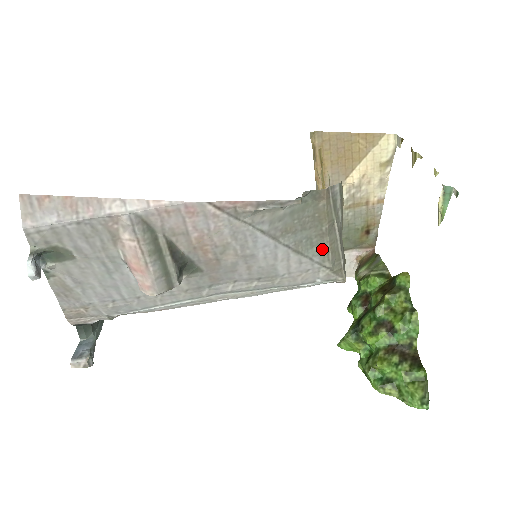
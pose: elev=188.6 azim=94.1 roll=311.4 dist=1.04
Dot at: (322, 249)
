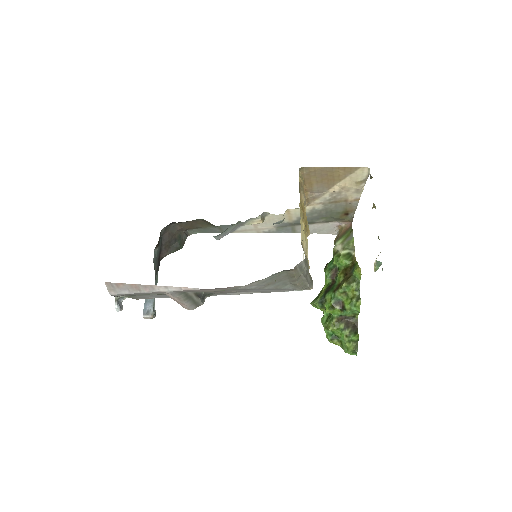
Dot at: (293, 285)
